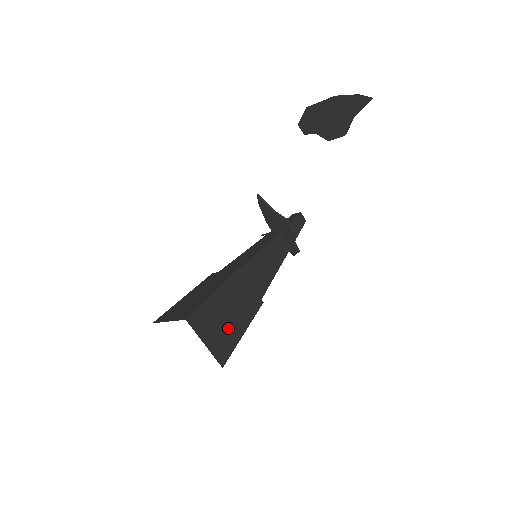
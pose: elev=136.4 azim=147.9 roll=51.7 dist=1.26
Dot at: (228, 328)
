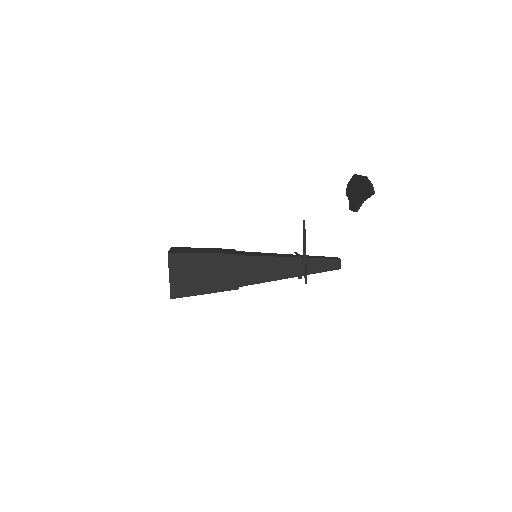
Dot at: (195, 281)
